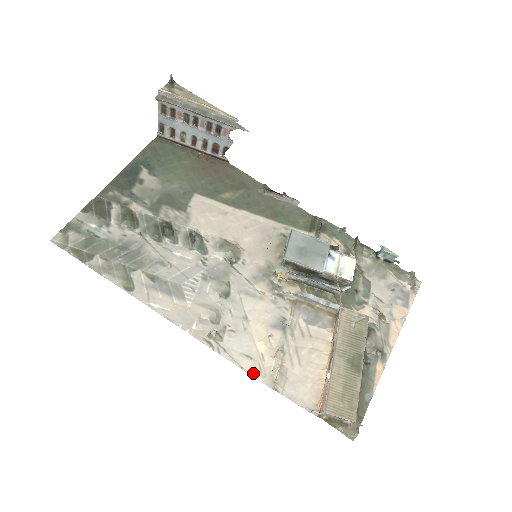
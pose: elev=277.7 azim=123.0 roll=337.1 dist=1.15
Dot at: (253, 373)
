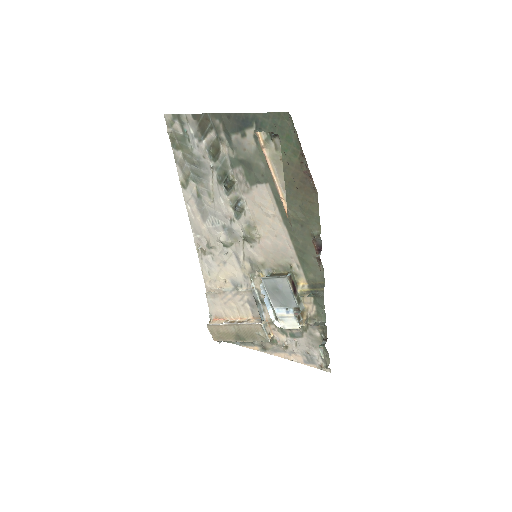
Dot at: (205, 279)
